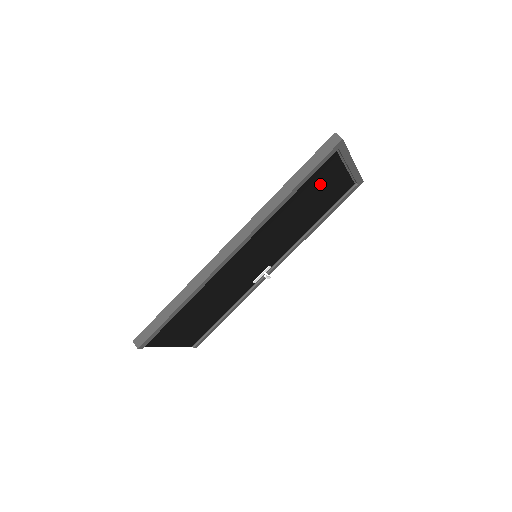
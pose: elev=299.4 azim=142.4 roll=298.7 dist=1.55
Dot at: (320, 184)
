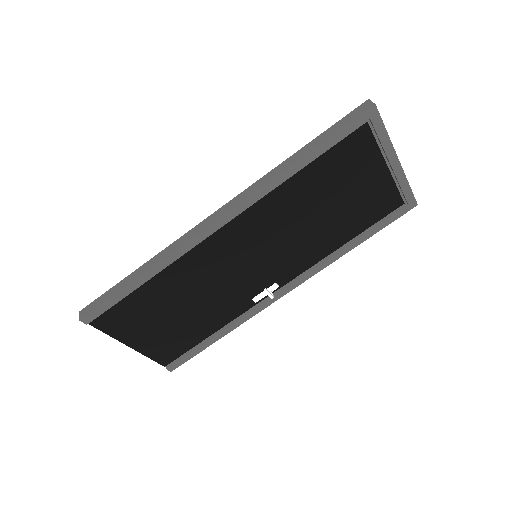
Dot at: (347, 173)
